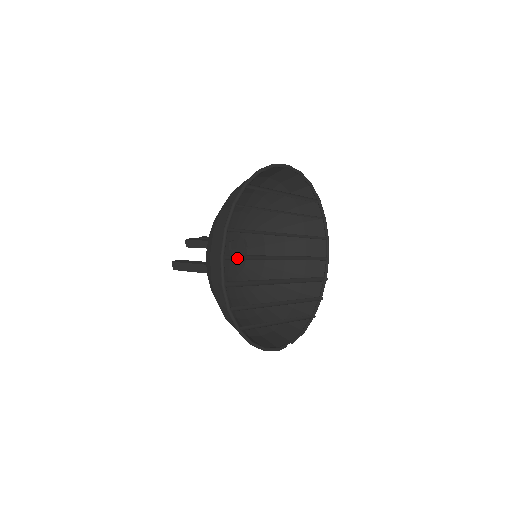
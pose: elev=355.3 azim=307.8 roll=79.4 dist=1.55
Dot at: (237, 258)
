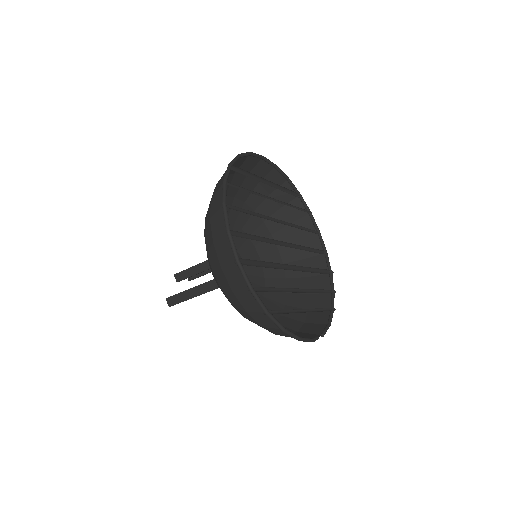
Dot at: (242, 237)
